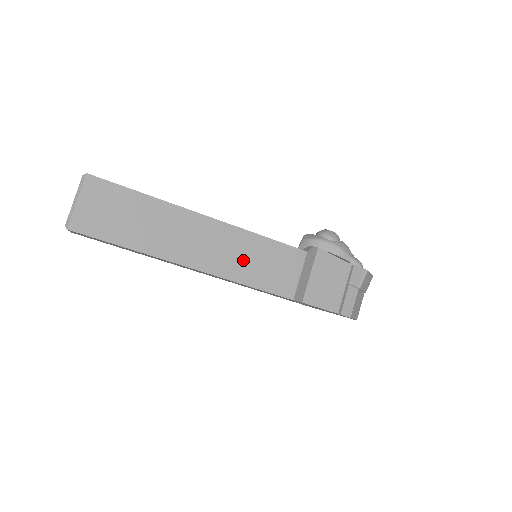
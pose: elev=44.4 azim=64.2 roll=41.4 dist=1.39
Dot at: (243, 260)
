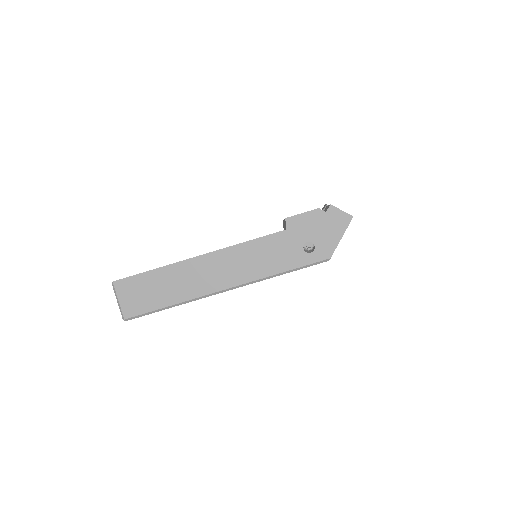
Dot at: occluded
